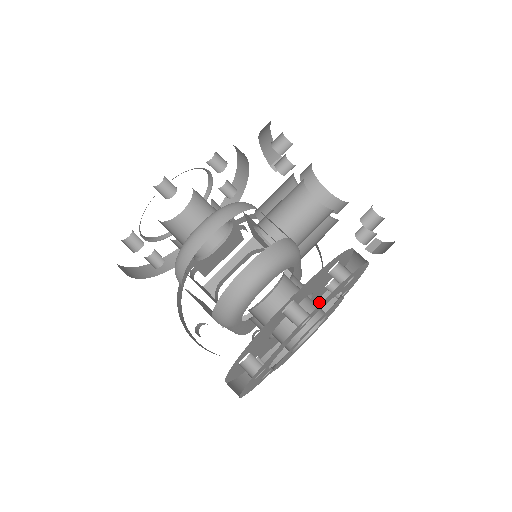
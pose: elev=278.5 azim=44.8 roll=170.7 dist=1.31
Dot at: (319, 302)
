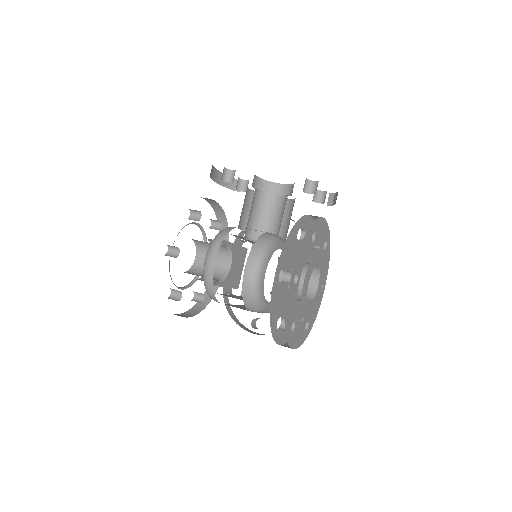
Dot at: occluded
